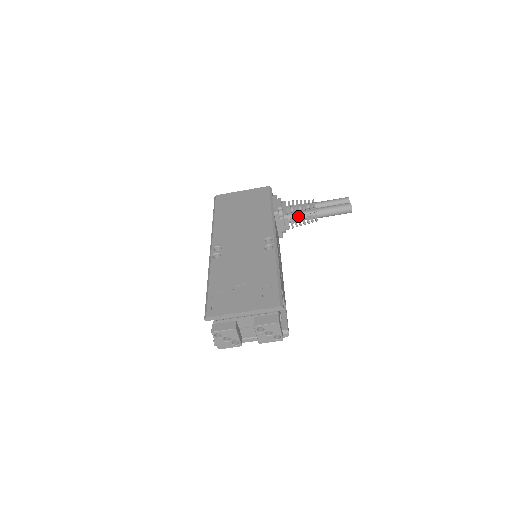
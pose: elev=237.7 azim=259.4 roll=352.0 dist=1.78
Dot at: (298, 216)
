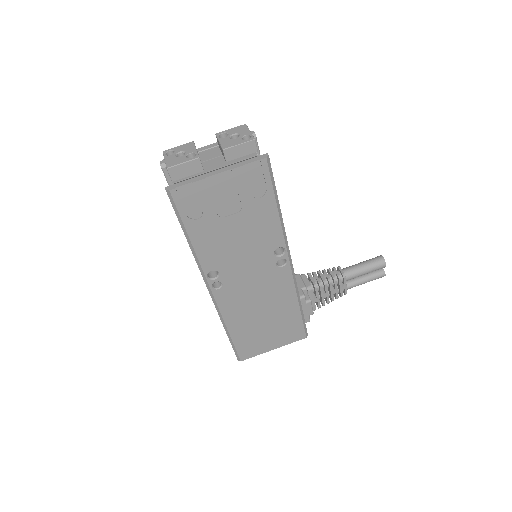
Dot at: (317, 272)
